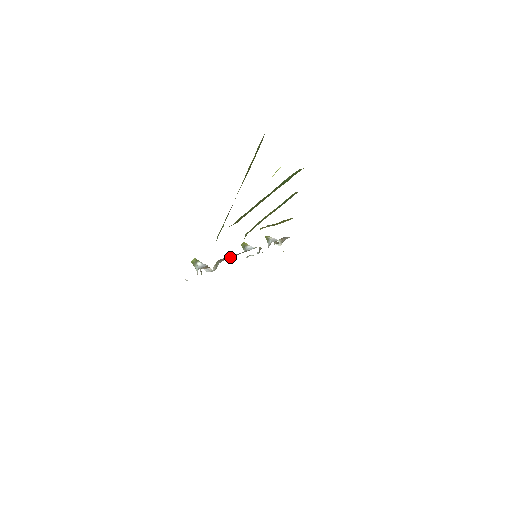
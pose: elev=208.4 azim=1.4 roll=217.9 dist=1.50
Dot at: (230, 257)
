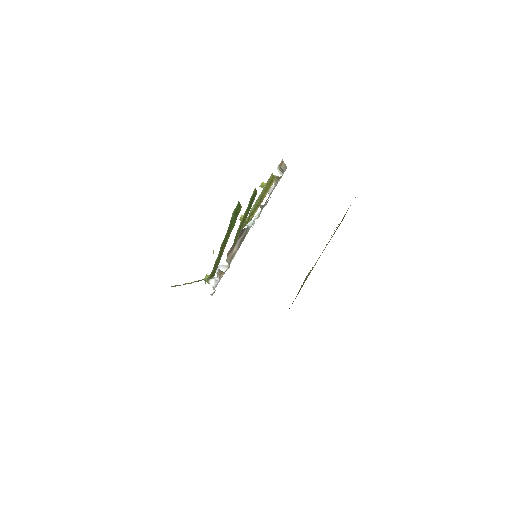
Dot at: (235, 250)
